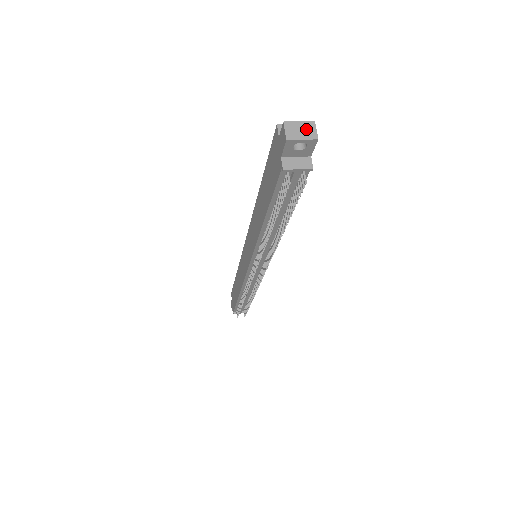
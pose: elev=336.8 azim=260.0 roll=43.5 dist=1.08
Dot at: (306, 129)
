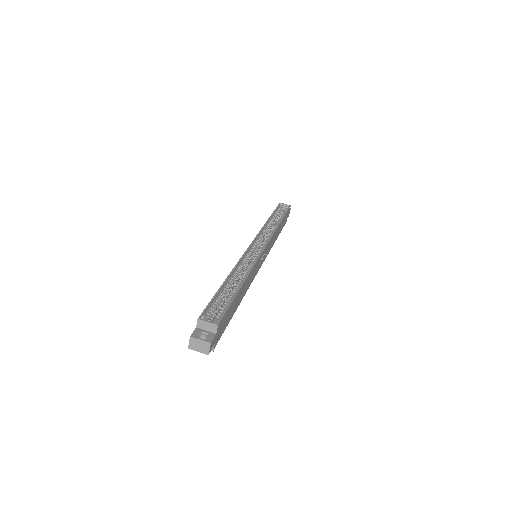
Dot at: (203, 346)
